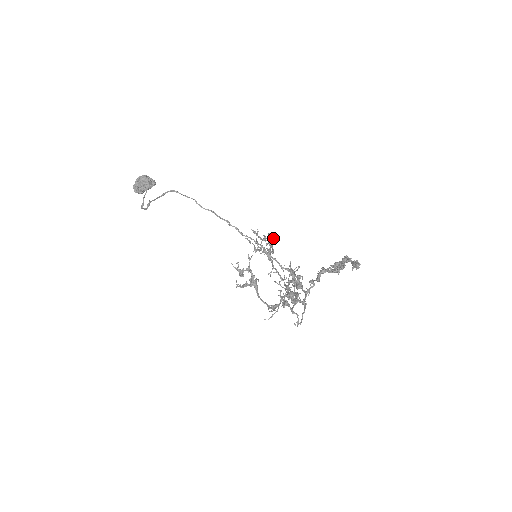
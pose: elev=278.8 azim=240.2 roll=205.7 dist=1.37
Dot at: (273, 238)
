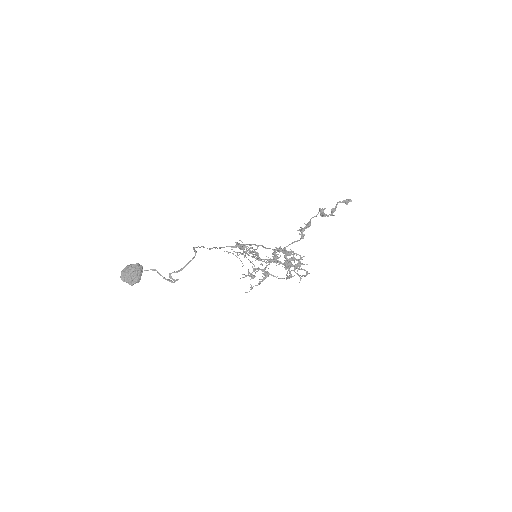
Dot at: occluded
